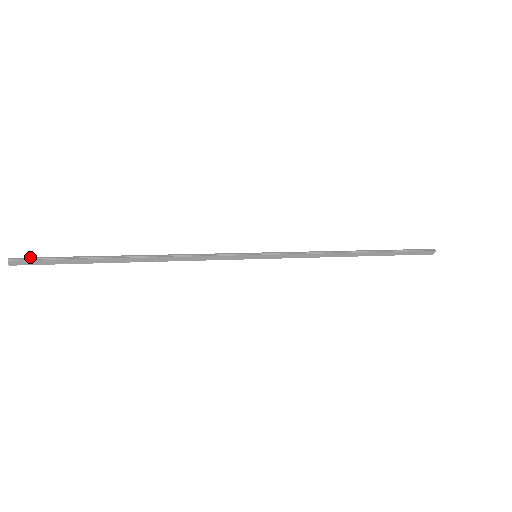
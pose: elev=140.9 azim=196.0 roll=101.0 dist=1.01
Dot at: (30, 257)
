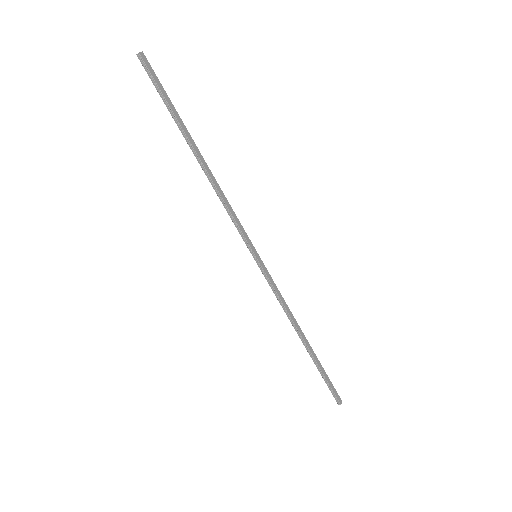
Dot at: (150, 71)
